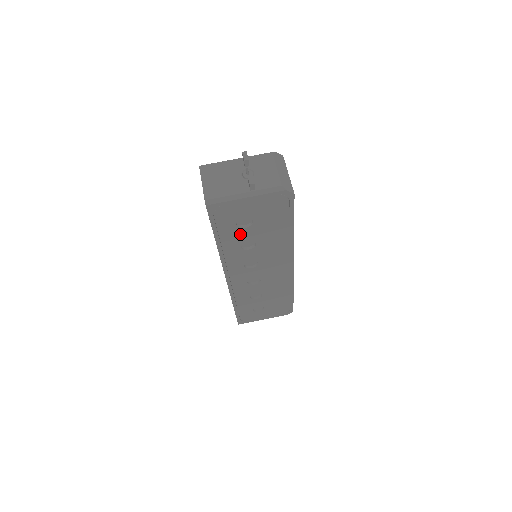
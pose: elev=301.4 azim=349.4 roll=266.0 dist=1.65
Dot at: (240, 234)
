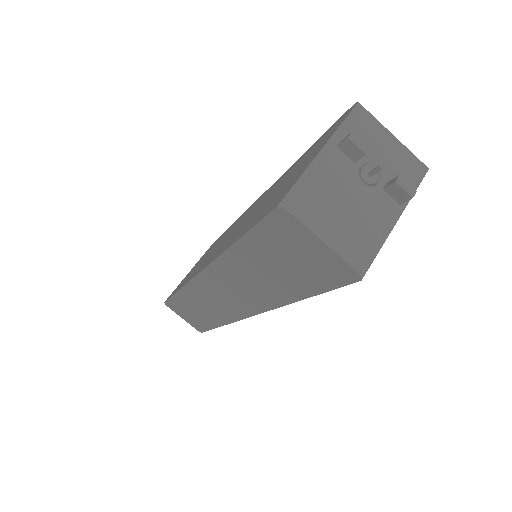
Dot at: occluded
